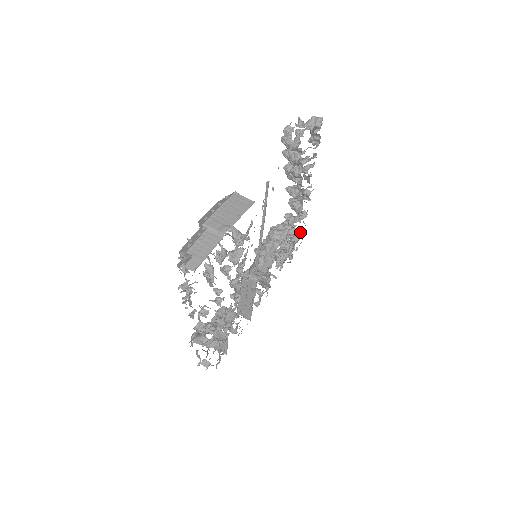
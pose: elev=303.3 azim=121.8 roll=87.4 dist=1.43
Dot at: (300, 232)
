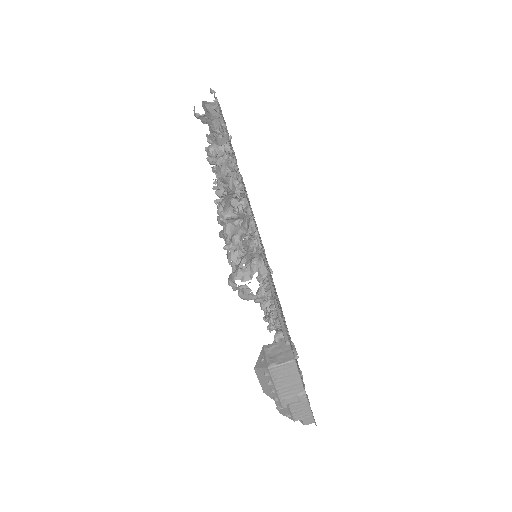
Dot at: (213, 106)
